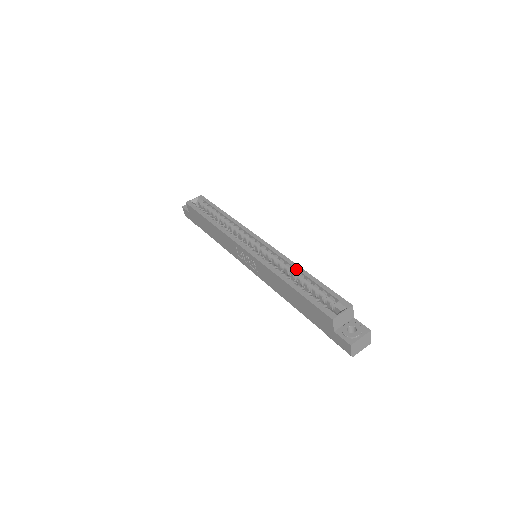
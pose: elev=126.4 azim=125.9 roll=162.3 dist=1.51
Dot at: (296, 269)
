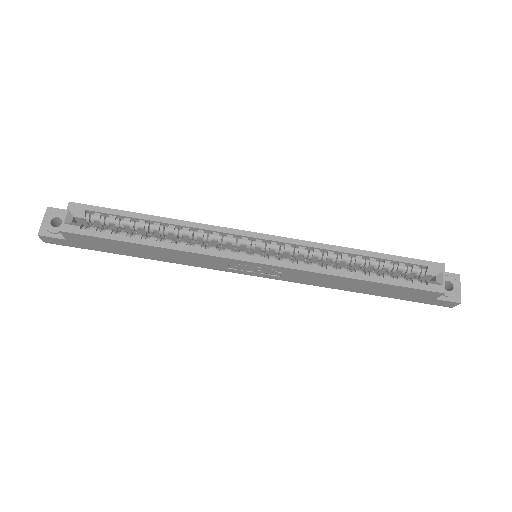
Dot at: (347, 253)
